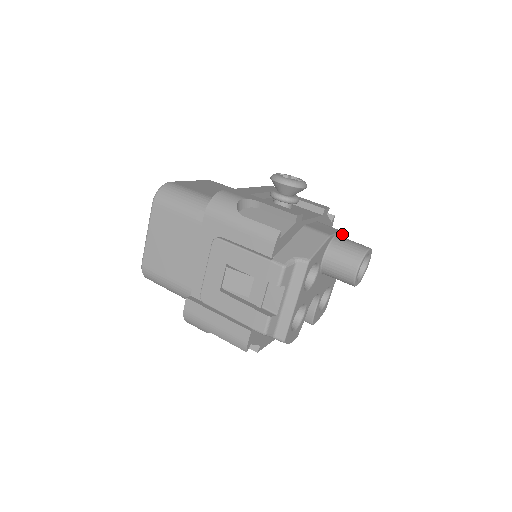
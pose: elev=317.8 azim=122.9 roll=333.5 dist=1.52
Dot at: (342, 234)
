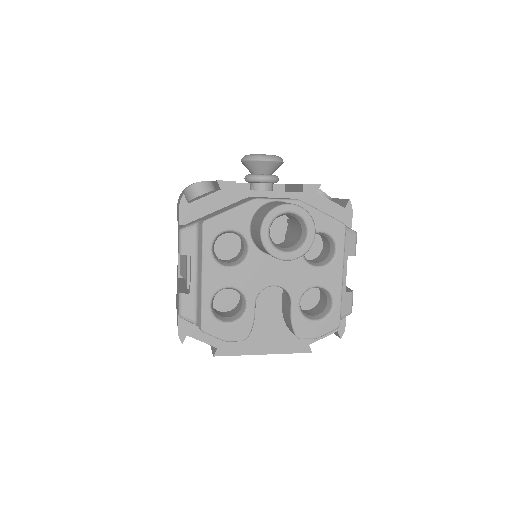
Dot at: (304, 205)
